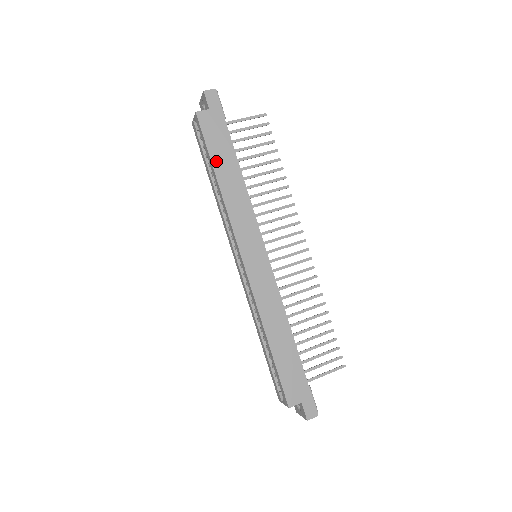
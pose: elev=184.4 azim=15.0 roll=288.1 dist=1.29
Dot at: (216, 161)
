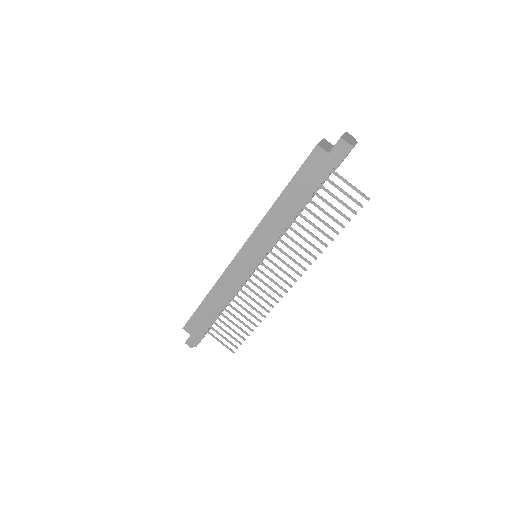
Dot at: (291, 187)
